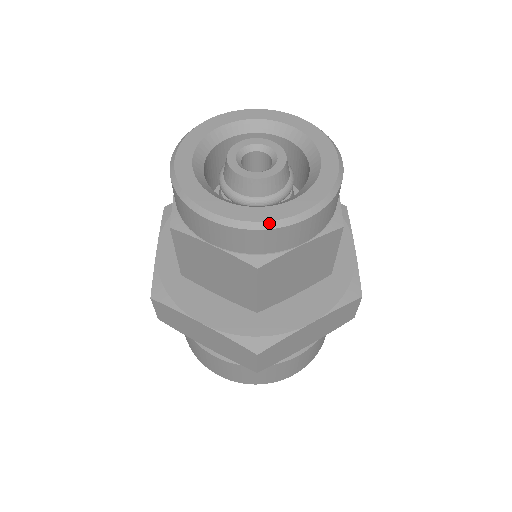
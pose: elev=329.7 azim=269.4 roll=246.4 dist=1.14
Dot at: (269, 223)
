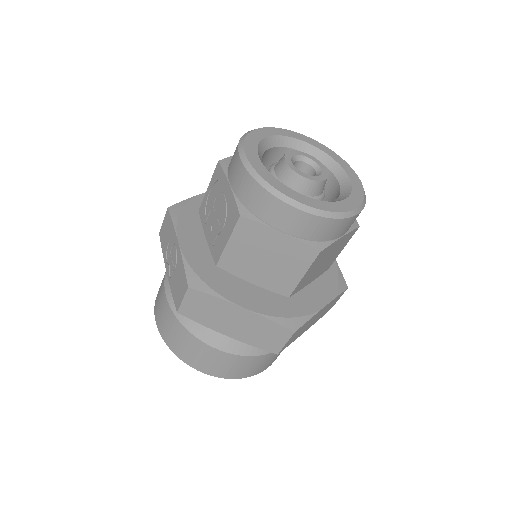
Dot at: (339, 214)
